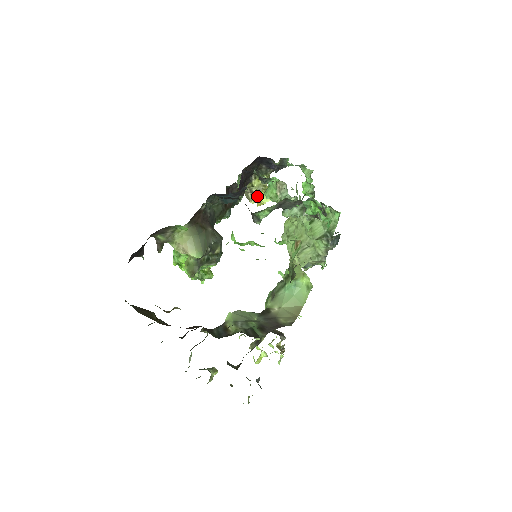
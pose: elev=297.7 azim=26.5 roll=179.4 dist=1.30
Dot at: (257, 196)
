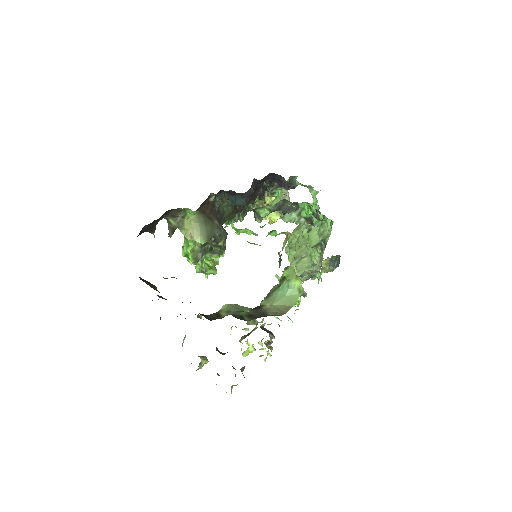
Dot at: occluded
